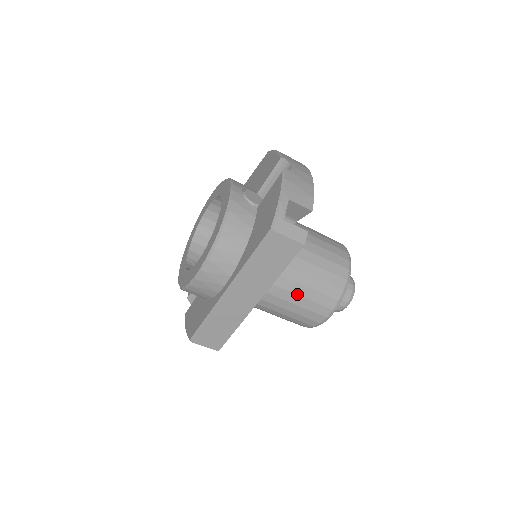
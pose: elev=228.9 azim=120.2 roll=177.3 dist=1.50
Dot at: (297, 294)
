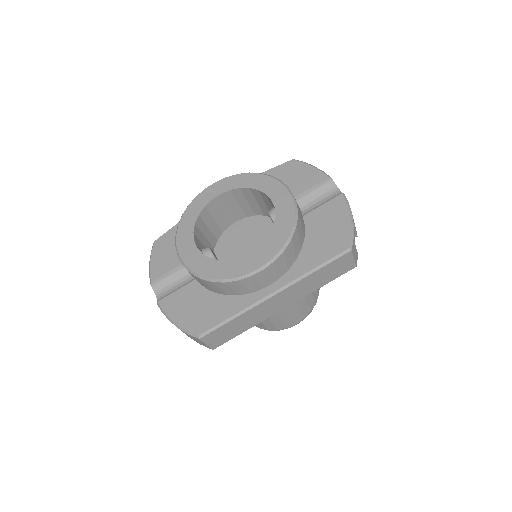
Dot at: (295, 302)
